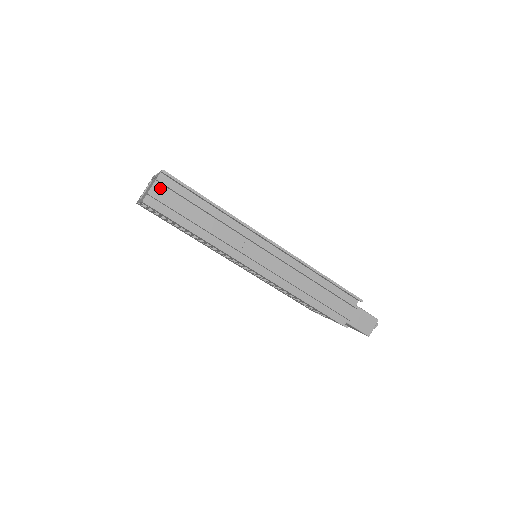
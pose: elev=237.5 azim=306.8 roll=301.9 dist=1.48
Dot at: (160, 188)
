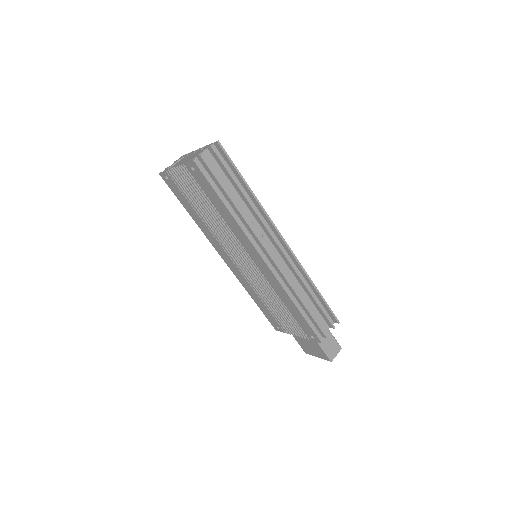
Dot at: (209, 156)
